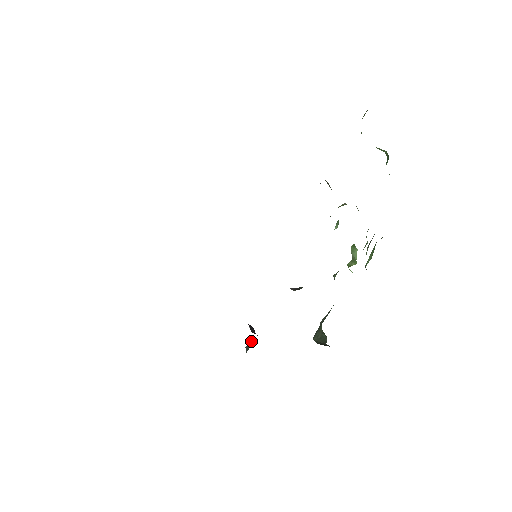
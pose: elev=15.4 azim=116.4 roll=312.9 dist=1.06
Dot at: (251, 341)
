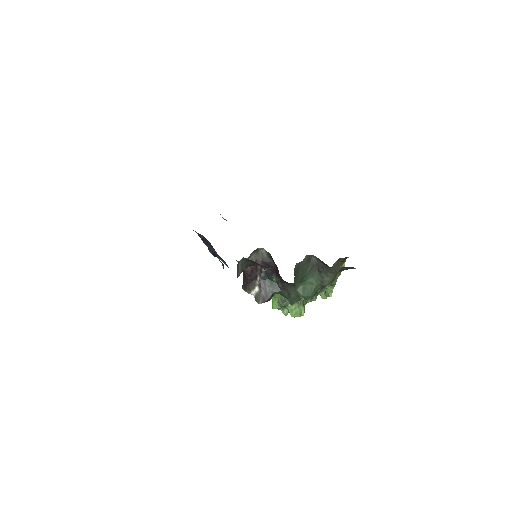
Dot at: (239, 269)
